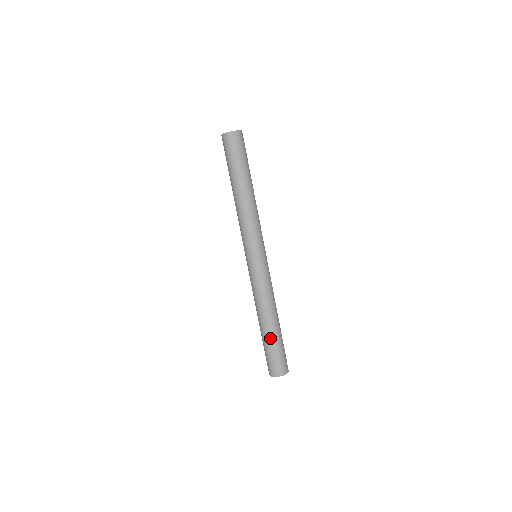
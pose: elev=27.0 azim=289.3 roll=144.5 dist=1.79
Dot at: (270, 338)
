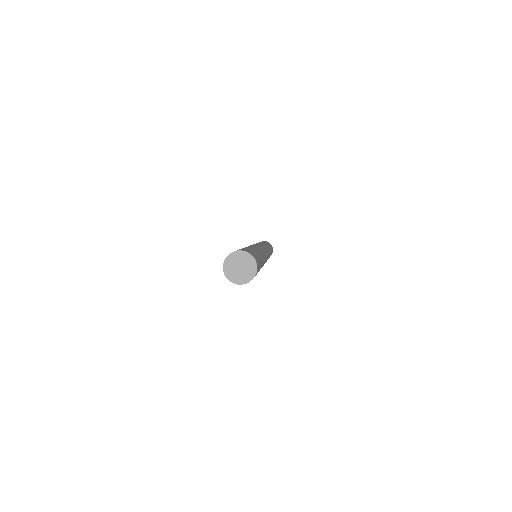
Dot at: occluded
